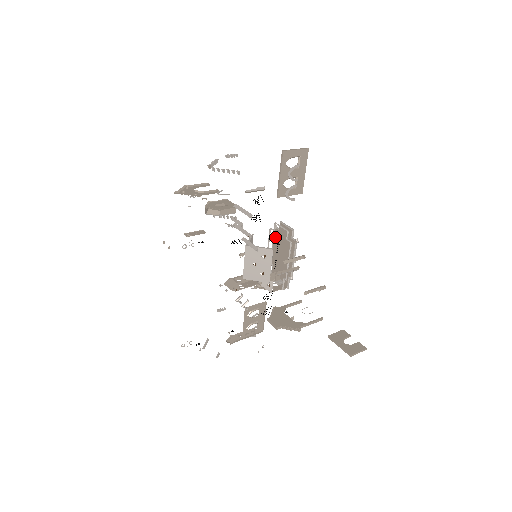
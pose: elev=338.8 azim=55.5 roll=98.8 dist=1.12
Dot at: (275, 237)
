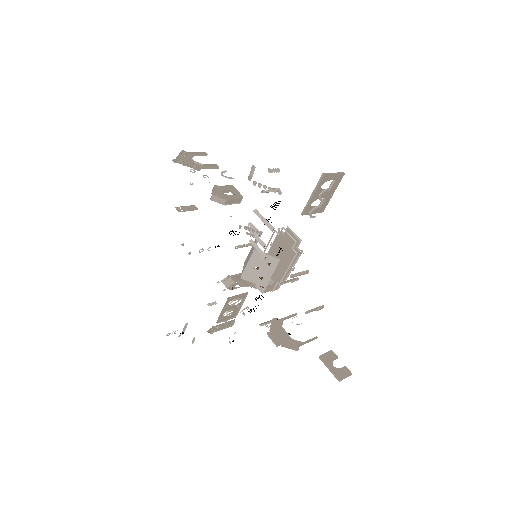
Dot at: (277, 239)
